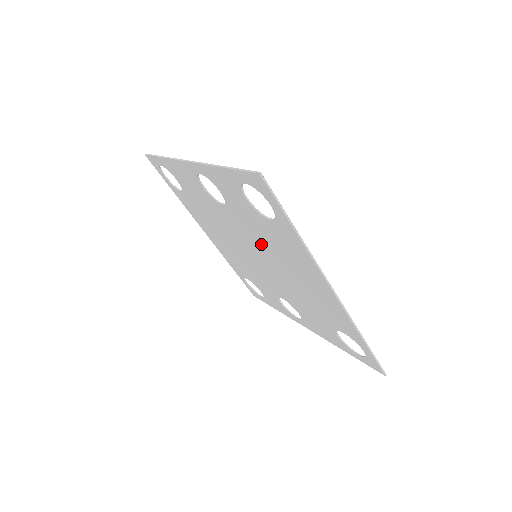
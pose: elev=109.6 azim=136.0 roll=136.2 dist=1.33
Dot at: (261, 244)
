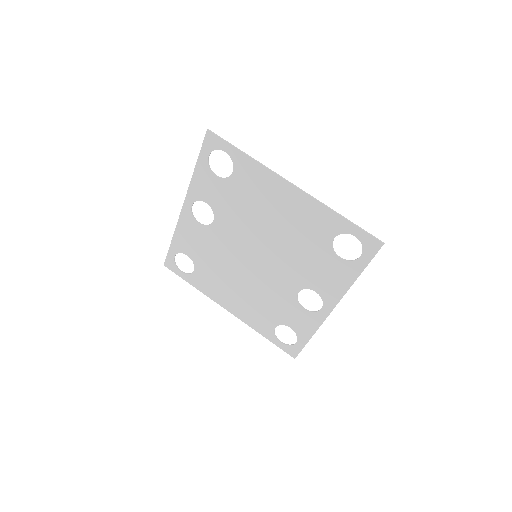
Dot at: (247, 222)
